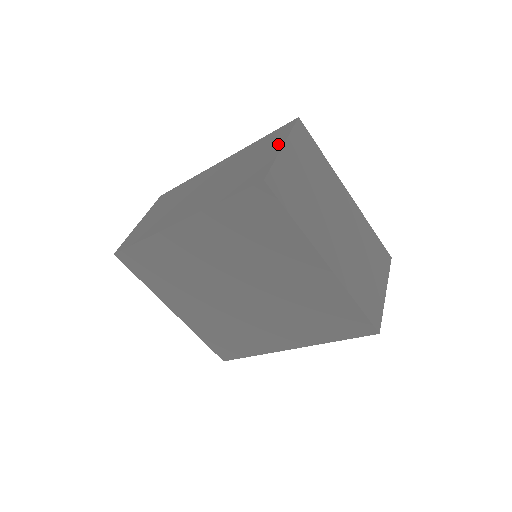
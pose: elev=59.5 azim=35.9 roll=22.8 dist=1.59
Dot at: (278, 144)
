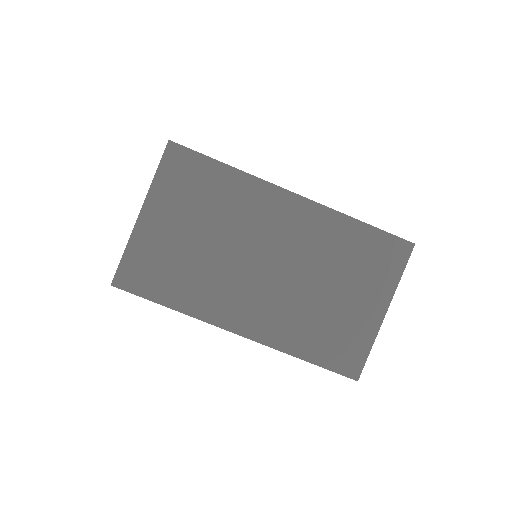
Dot at: occluded
